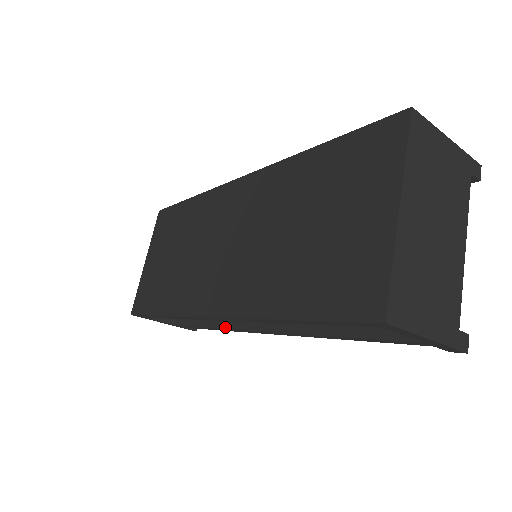
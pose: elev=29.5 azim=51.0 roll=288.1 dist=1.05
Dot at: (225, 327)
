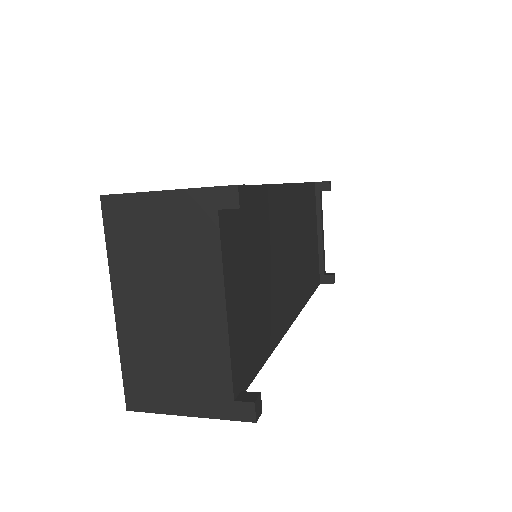
Dot at: occluded
